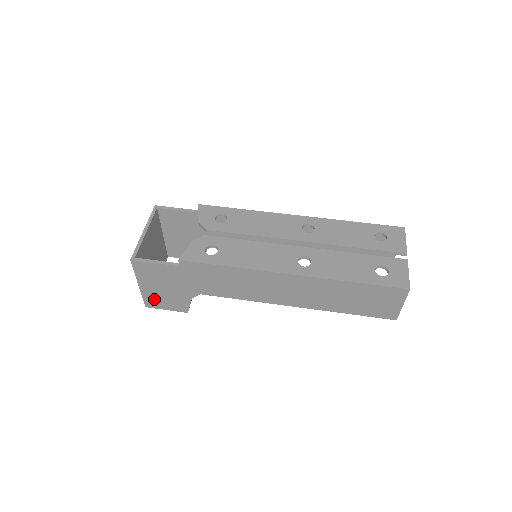
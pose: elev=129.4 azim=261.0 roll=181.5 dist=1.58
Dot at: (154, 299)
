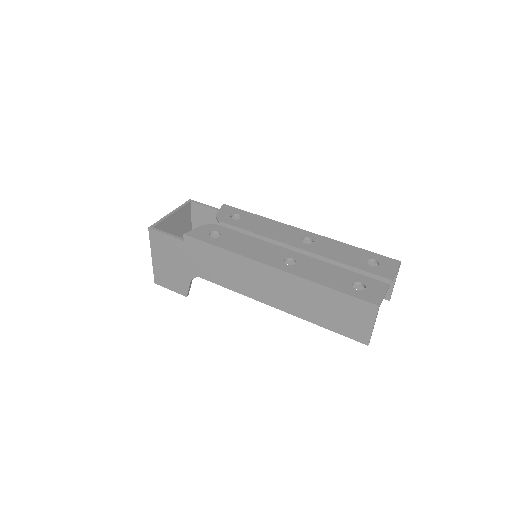
Dot at: (162, 275)
